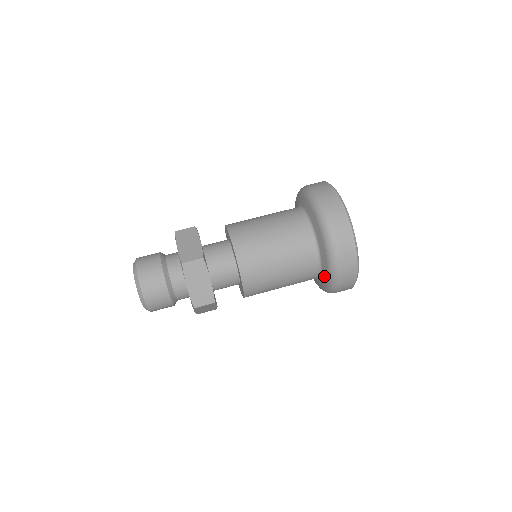
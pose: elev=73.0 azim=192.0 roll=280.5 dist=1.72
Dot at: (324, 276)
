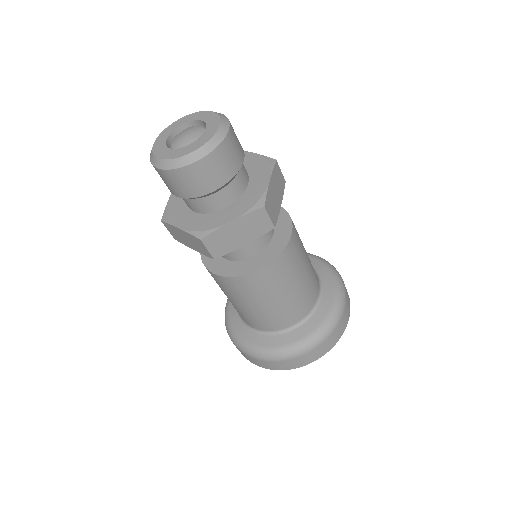
Dot at: (314, 321)
